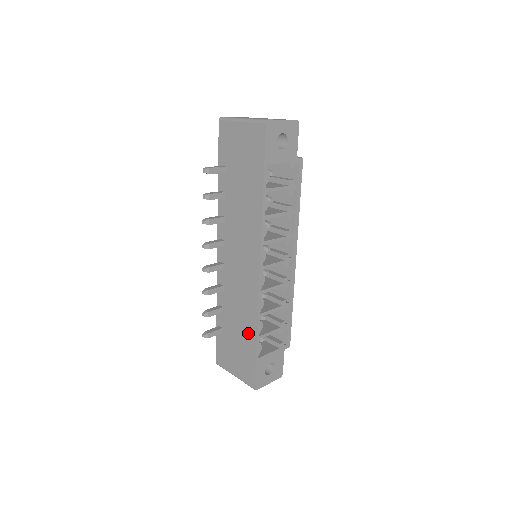
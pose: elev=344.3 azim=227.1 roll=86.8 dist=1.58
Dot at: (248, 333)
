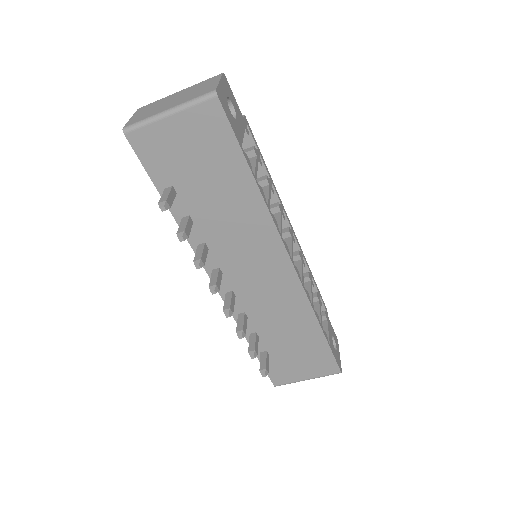
Dot at: (307, 333)
